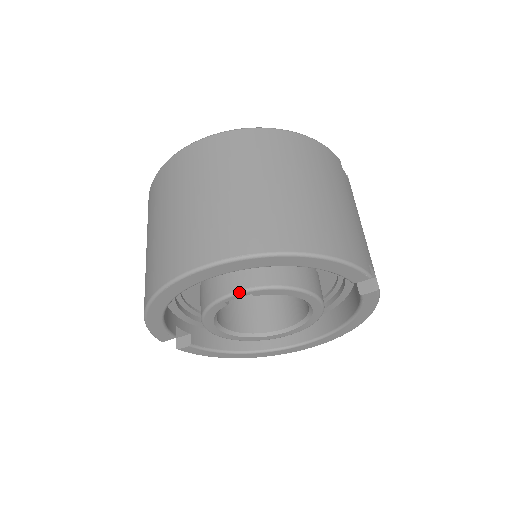
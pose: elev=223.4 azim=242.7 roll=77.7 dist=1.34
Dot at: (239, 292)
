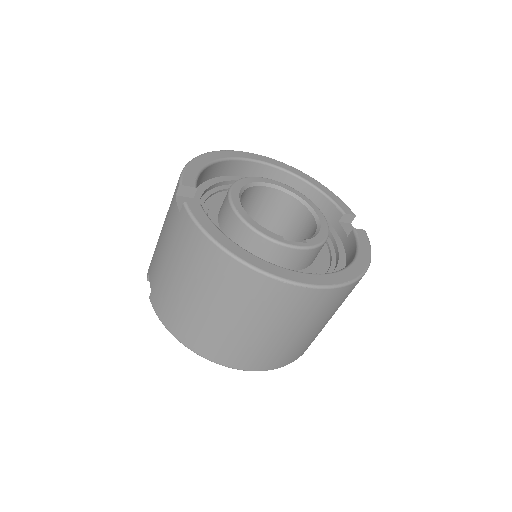
Dot at: occluded
